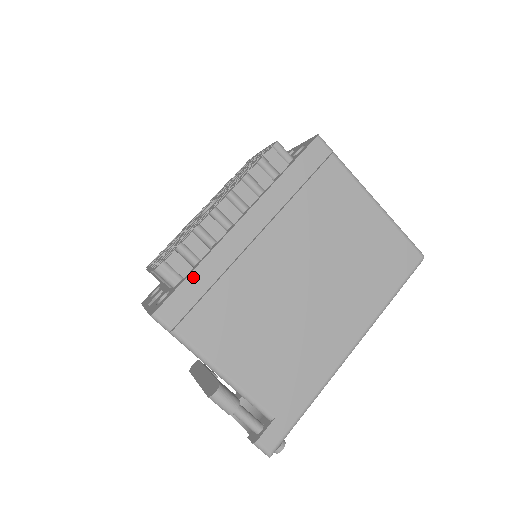
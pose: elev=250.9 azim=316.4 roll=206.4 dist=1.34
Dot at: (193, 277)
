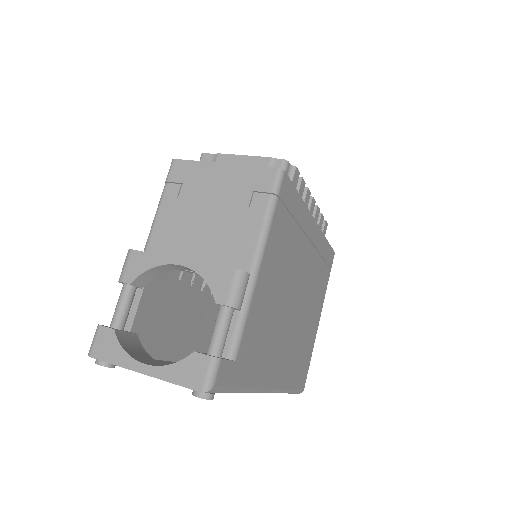
Dot at: (298, 198)
